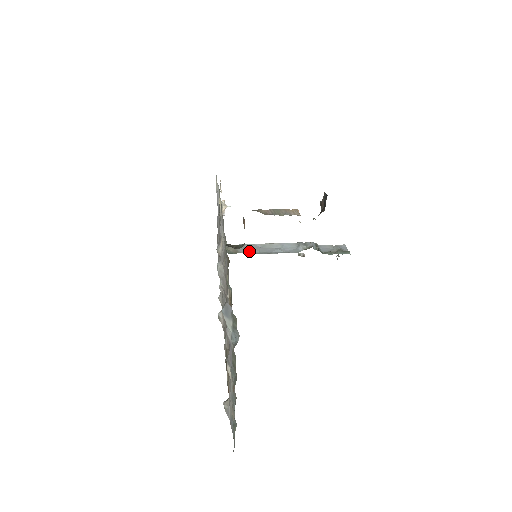
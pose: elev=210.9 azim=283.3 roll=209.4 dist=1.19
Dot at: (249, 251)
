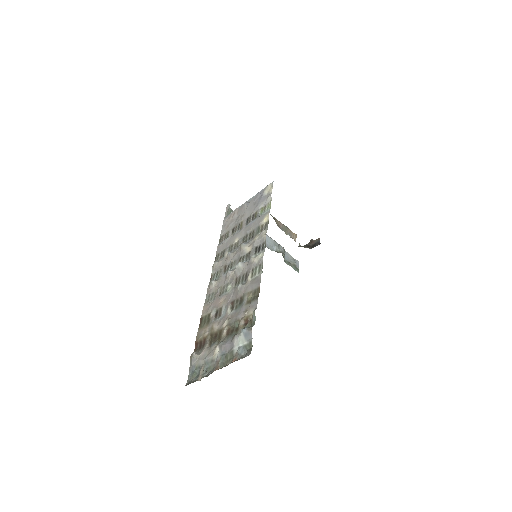
Dot at: occluded
